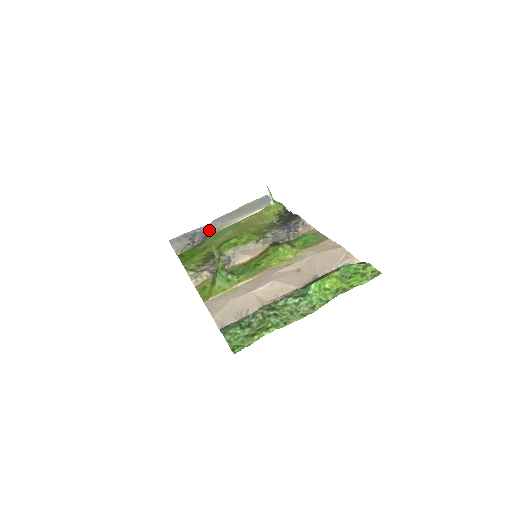
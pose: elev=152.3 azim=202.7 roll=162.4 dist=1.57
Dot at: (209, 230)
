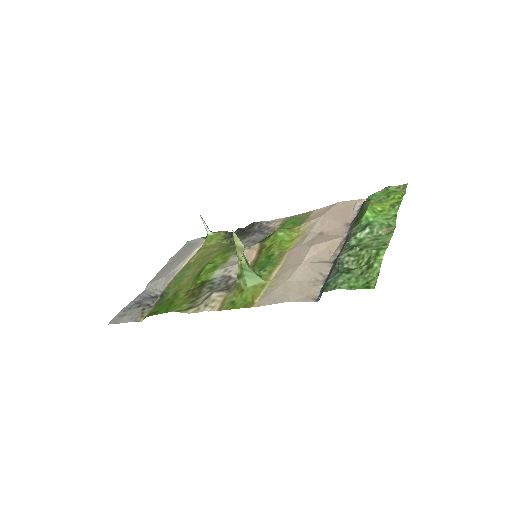
Dot at: (152, 292)
